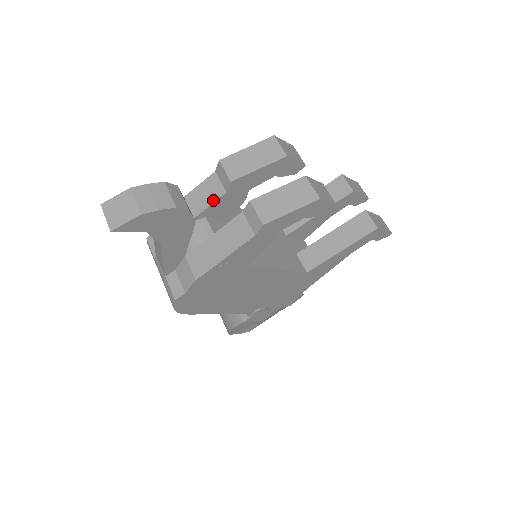
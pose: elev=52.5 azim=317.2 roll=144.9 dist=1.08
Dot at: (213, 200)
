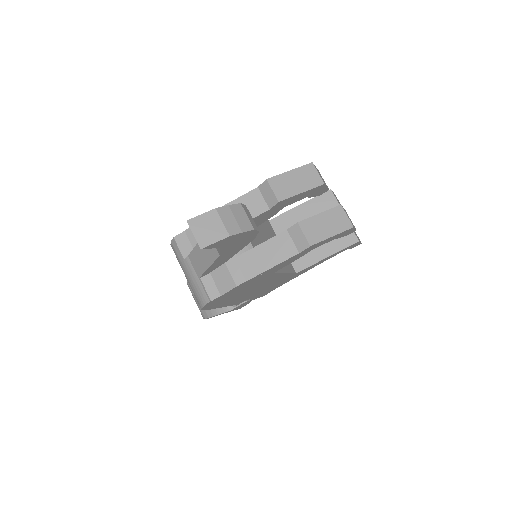
Dot at: (256, 214)
